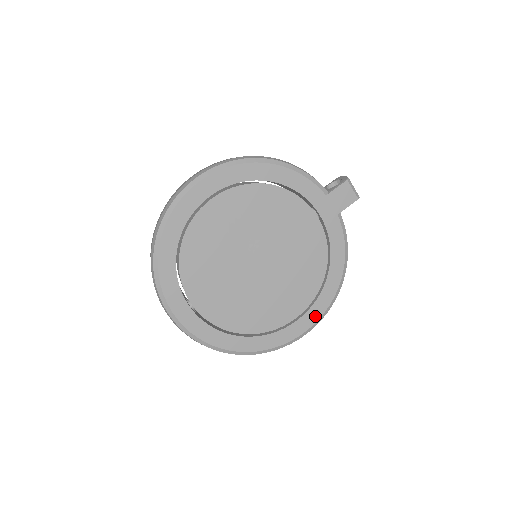
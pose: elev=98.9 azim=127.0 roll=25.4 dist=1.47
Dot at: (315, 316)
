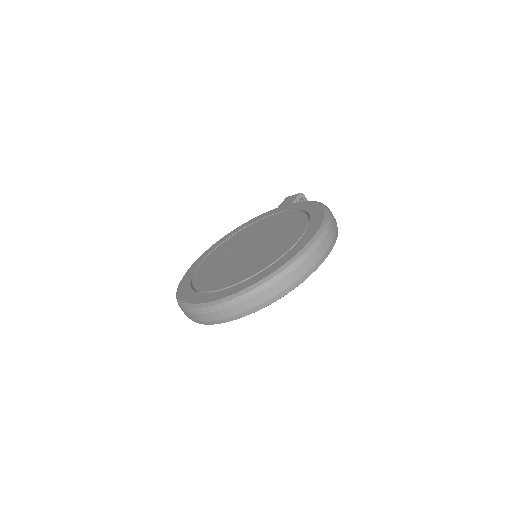
Dot at: (317, 225)
